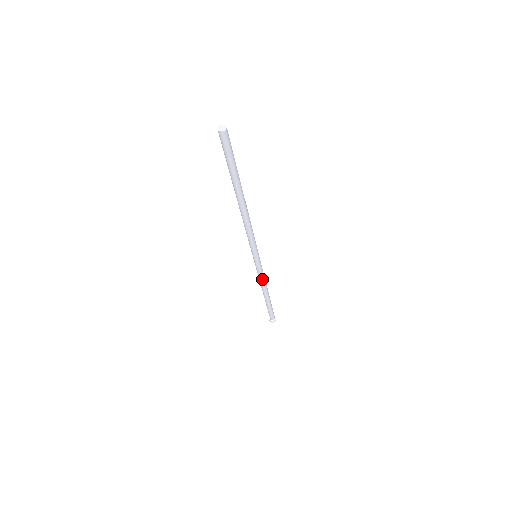
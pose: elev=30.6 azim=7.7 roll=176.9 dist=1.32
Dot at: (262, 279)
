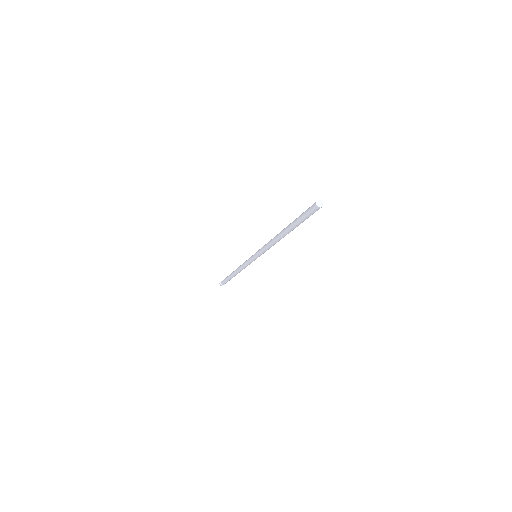
Dot at: occluded
